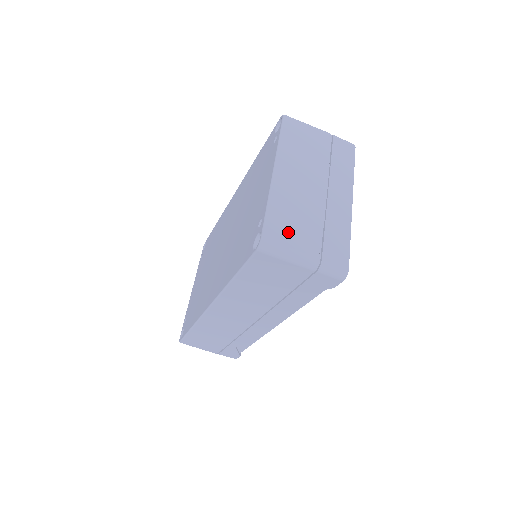
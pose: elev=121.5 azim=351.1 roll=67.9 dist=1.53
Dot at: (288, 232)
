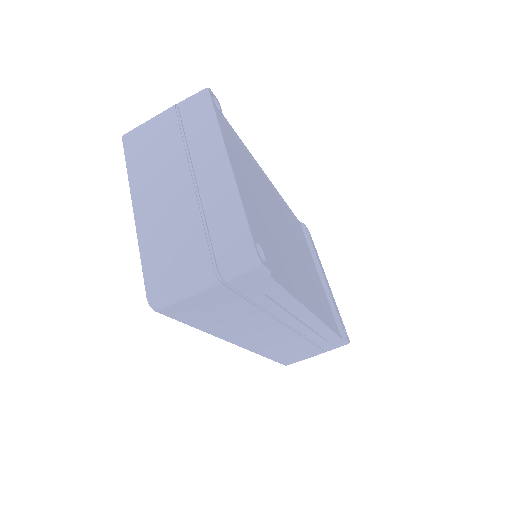
Dot at: (170, 267)
